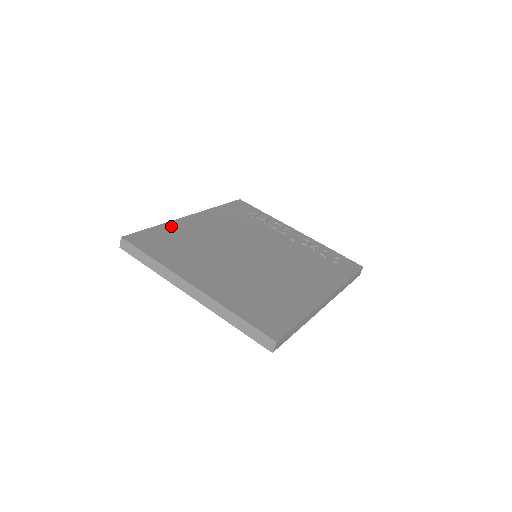
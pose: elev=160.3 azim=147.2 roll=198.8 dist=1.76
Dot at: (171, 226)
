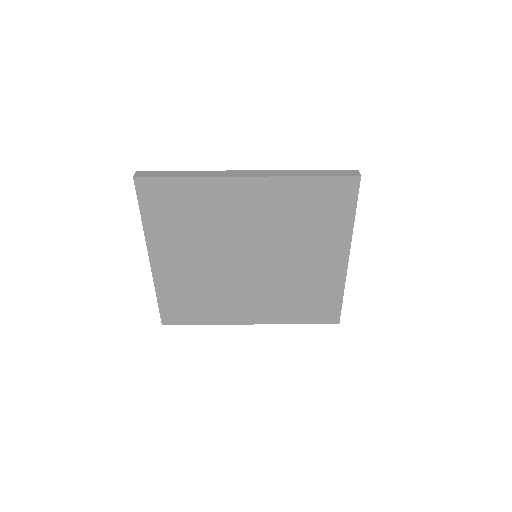
Dot at: occluded
